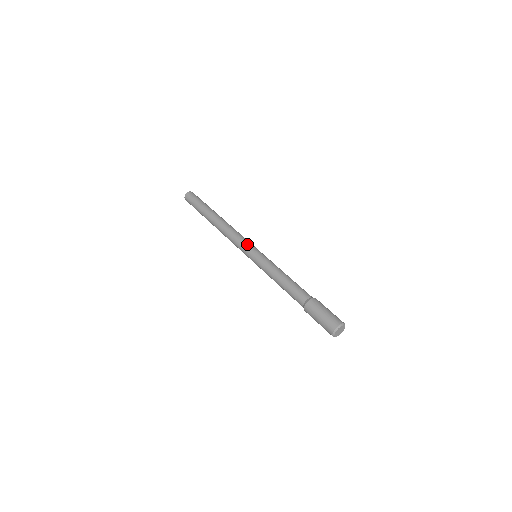
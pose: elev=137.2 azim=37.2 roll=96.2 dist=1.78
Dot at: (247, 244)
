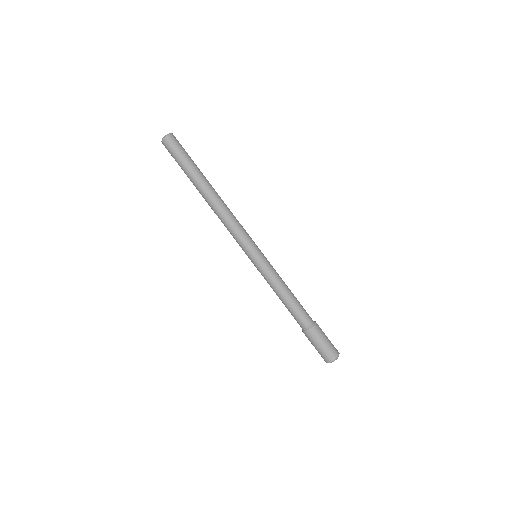
Dot at: (246, 244)
